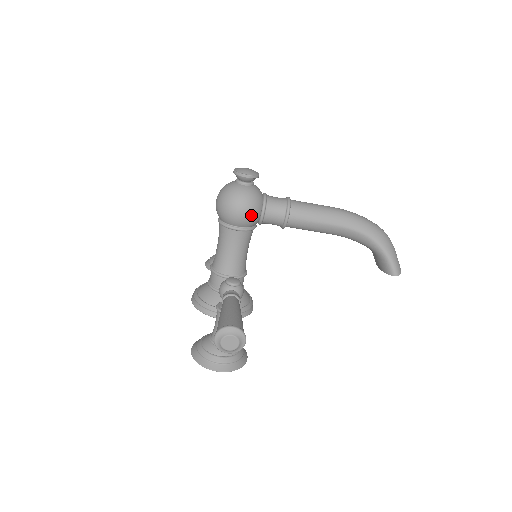
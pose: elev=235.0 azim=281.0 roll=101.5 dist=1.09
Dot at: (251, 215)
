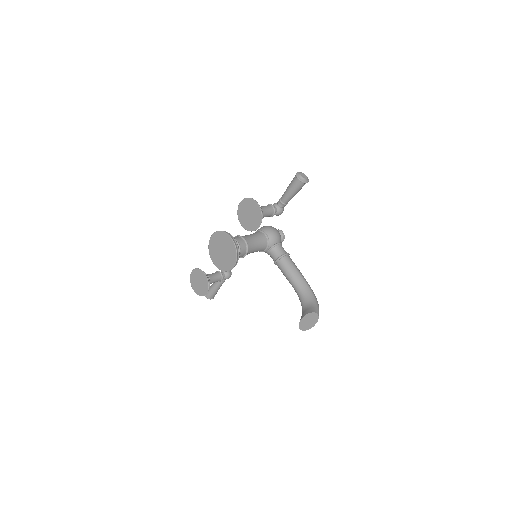
Dot at: (277, 236)
